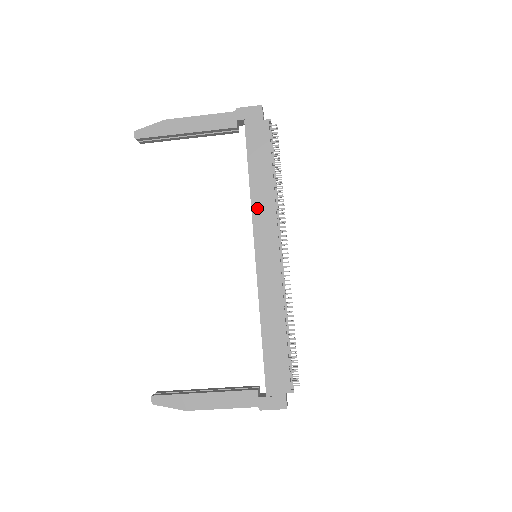
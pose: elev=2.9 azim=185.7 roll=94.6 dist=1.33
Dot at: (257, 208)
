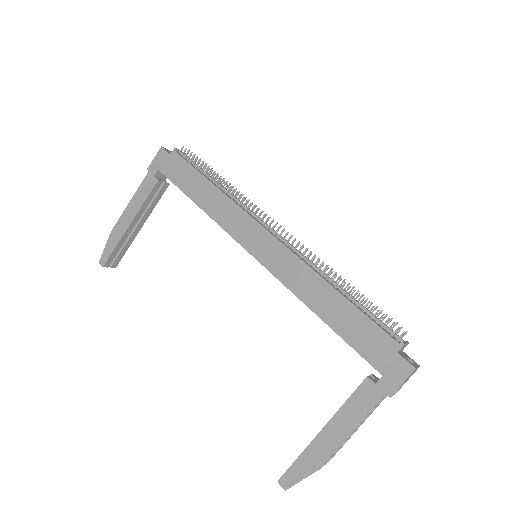
Dot at: (220, 217)
